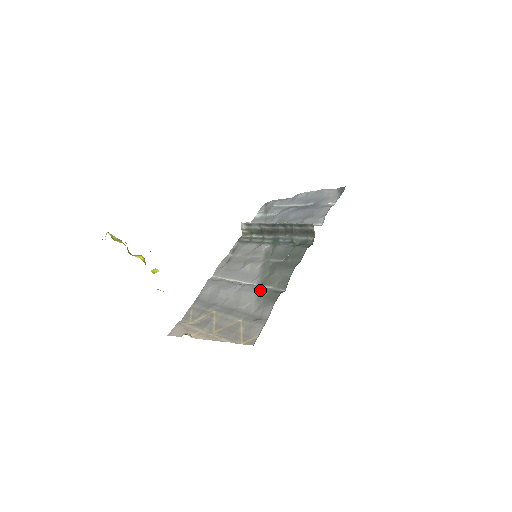
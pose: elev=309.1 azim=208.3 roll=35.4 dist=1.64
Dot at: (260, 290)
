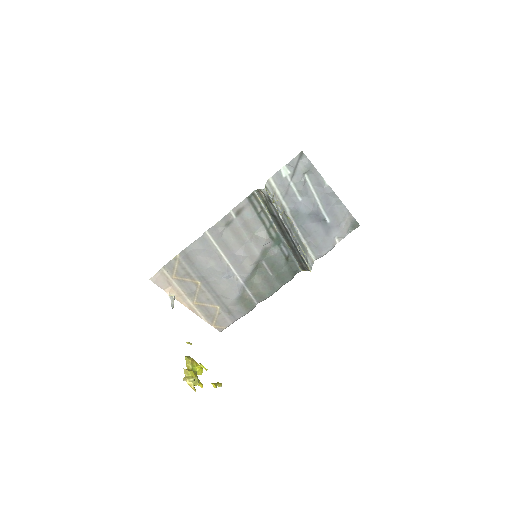
Dot at: (243, 294)
